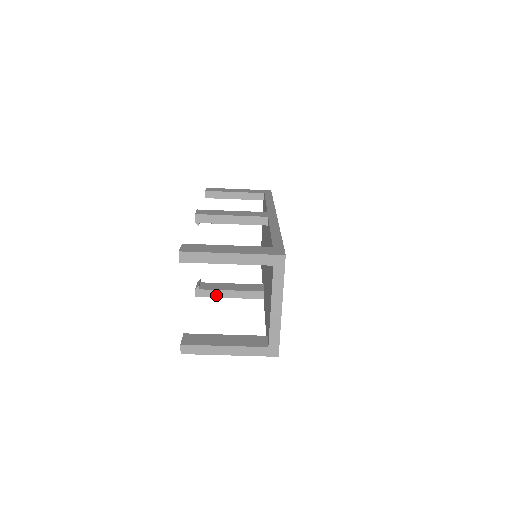
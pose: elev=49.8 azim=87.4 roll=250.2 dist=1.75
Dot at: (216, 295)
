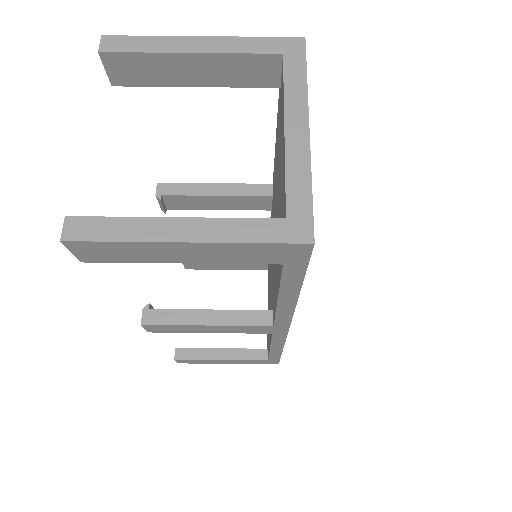
Dot at: (181, 320)
